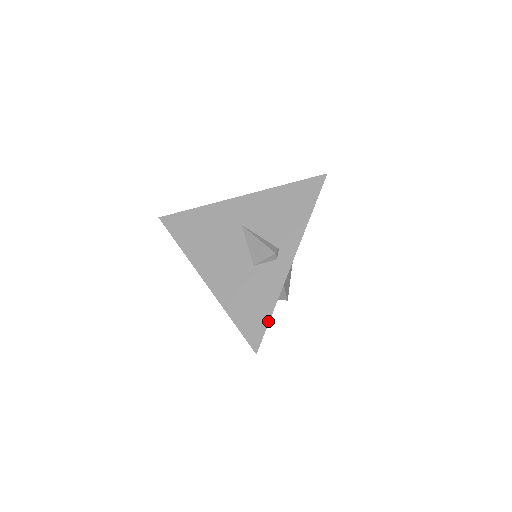
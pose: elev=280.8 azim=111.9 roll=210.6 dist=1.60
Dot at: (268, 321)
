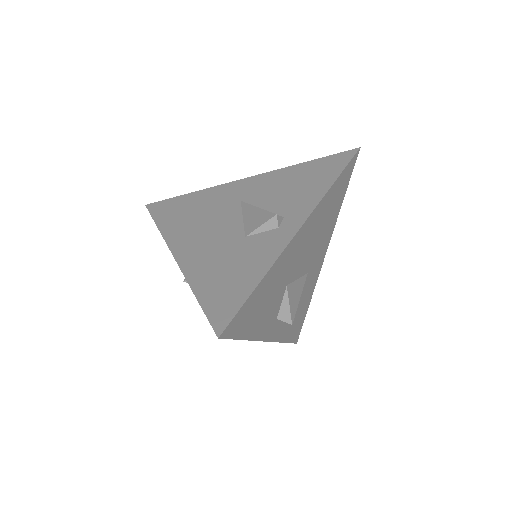
Dot at: (248, 295)
